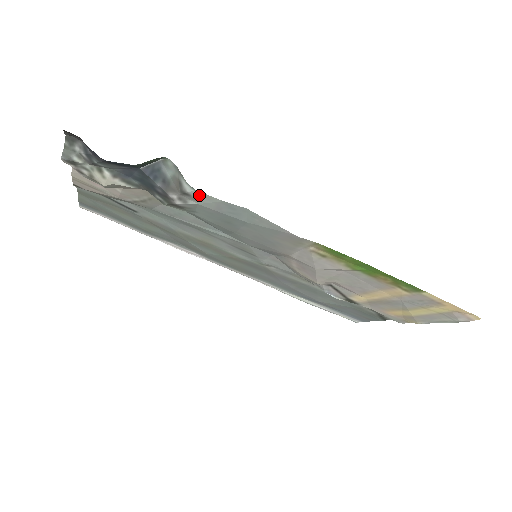
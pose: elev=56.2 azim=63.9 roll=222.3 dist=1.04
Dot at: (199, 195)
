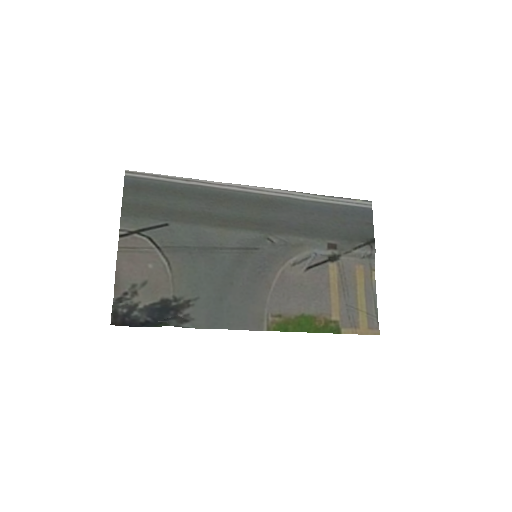
Dot at: (194, 325)
